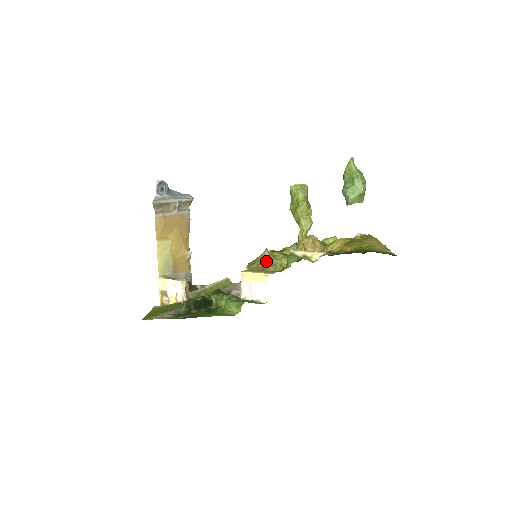
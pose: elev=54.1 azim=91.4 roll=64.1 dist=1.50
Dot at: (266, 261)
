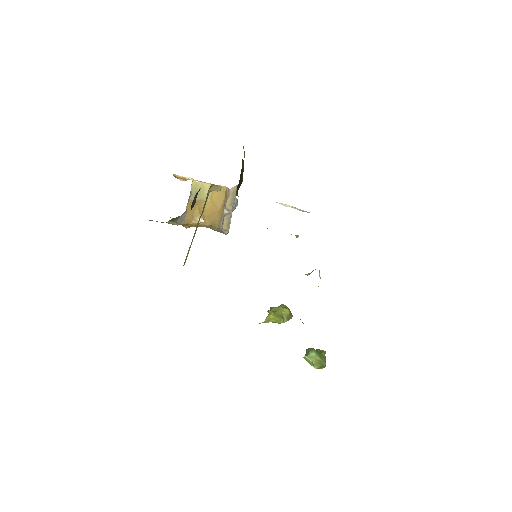
Dot at: occluded
